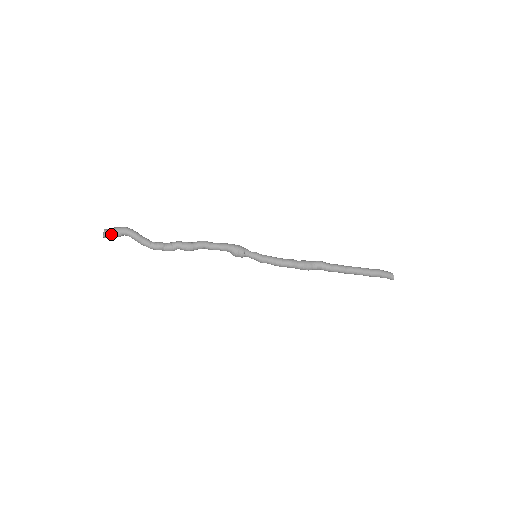
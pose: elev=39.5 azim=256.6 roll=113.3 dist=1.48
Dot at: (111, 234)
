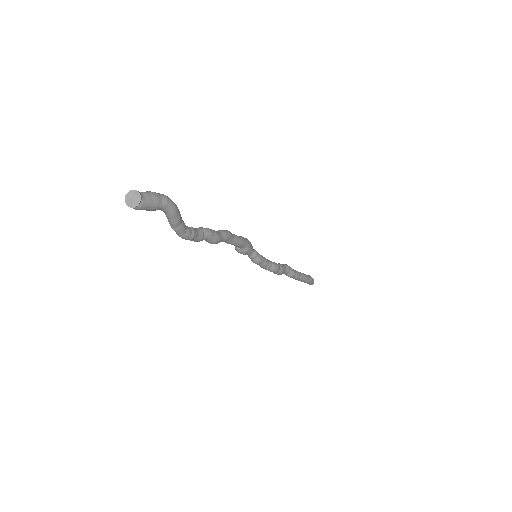
Dot at: (148, 206)
